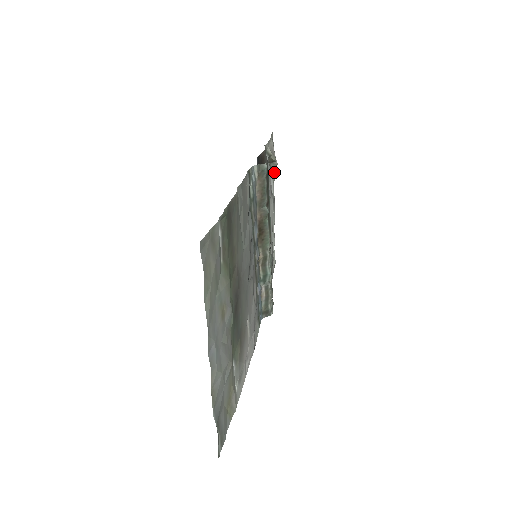
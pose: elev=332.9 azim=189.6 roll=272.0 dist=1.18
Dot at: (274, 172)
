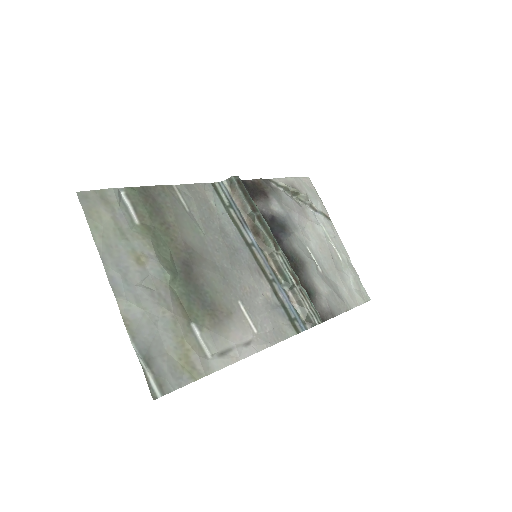
Dot at: (321, 209)
